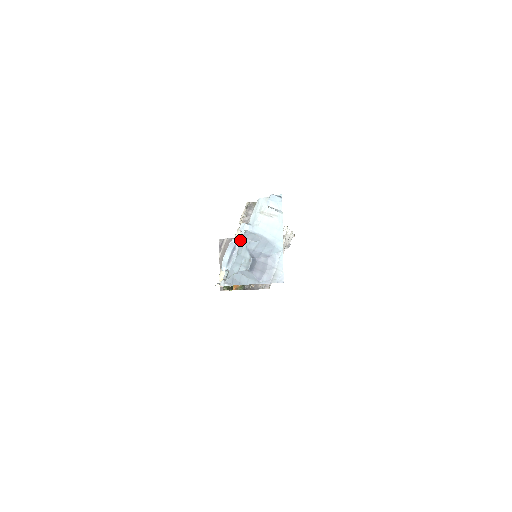
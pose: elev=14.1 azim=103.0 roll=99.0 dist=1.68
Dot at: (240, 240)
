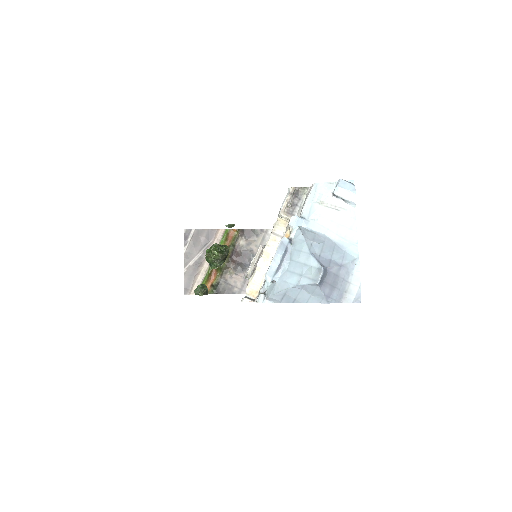
Dot at: (292, 239)
